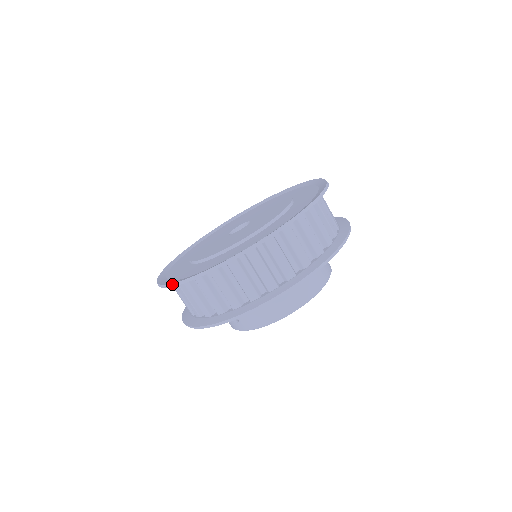
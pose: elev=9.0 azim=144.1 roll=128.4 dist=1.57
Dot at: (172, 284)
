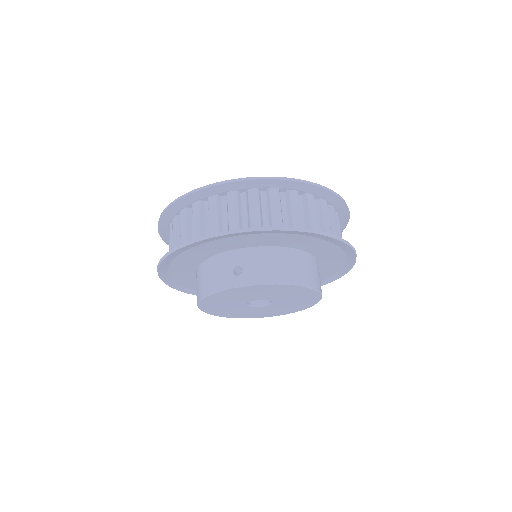
Dot at: (225, 181)
